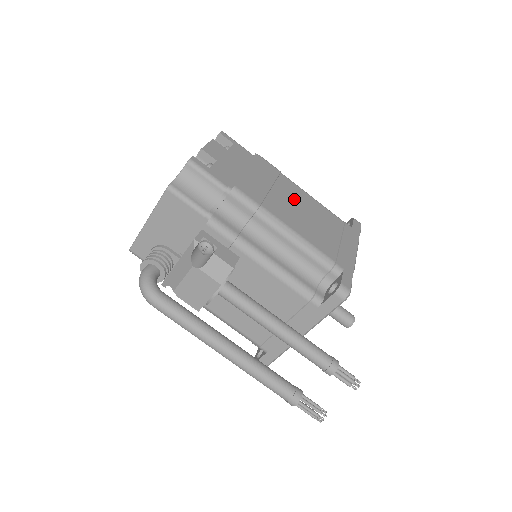
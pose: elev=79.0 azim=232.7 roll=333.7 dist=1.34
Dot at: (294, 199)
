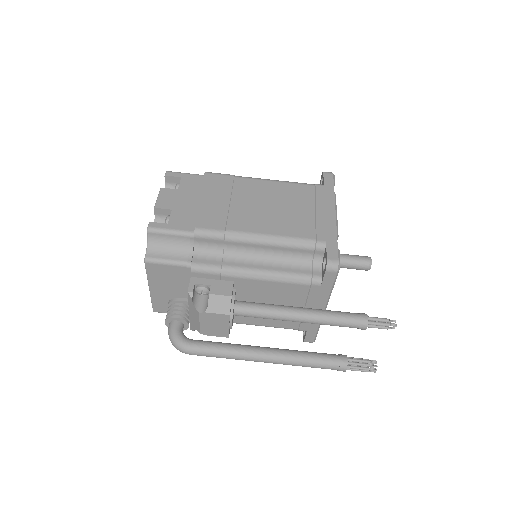
Dot at: (256, 198)
